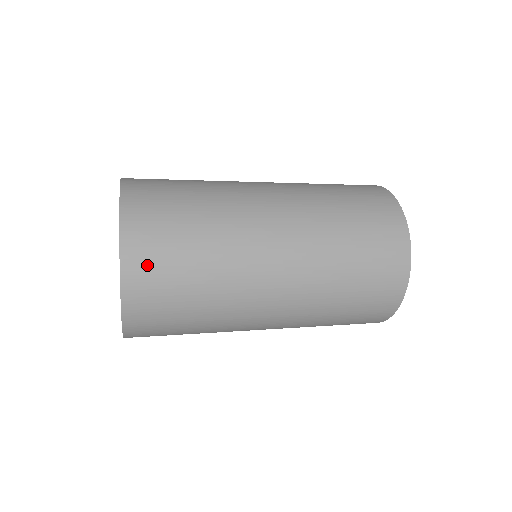
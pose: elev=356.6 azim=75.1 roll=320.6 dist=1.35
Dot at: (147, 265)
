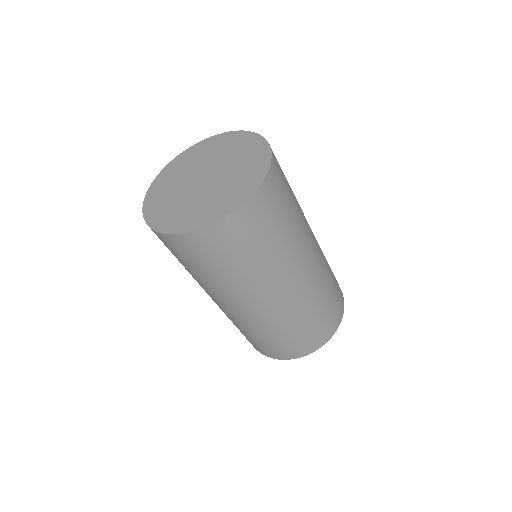
Dot at: occluded
